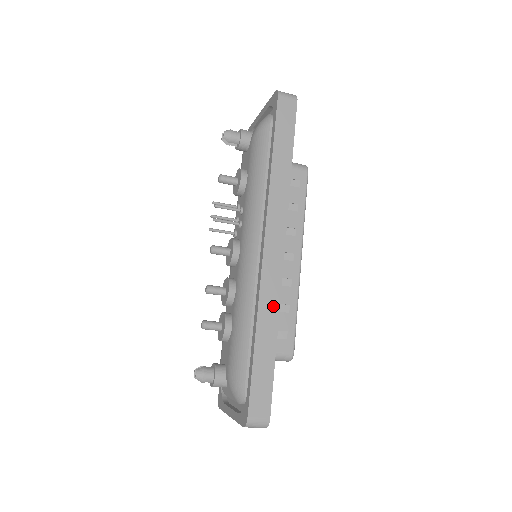
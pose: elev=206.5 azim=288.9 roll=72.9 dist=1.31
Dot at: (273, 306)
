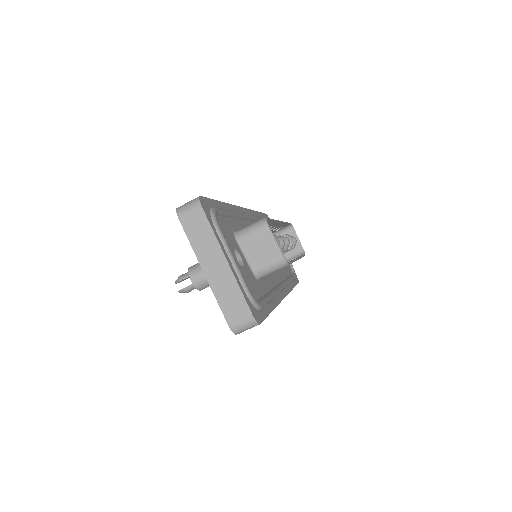
Dot at: occluded
